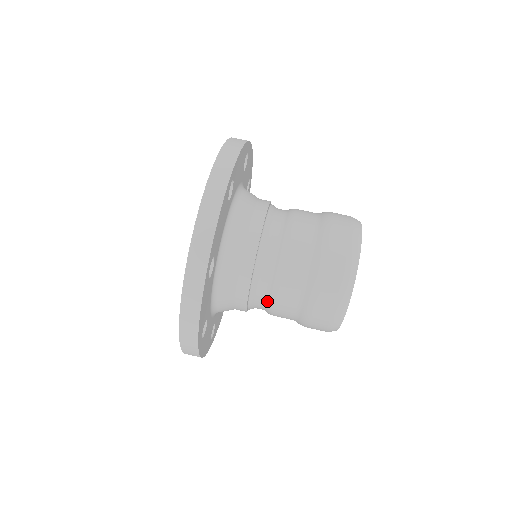
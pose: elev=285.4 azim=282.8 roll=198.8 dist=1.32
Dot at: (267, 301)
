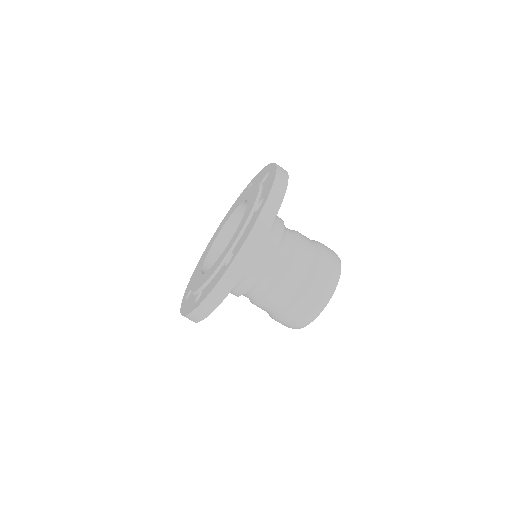
Dot at: occluded
